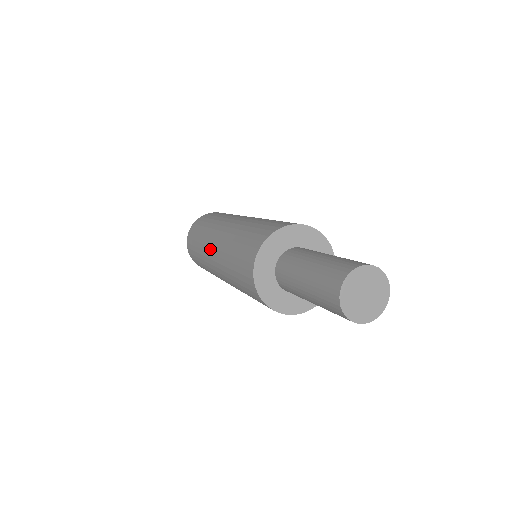
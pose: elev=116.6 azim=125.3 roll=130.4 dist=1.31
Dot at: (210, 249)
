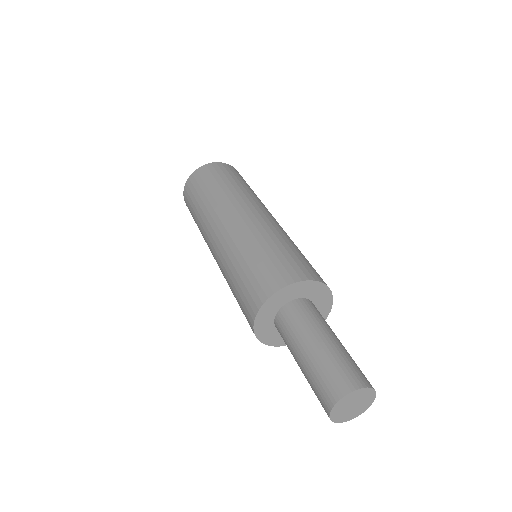
Dot at: (211, 252)
